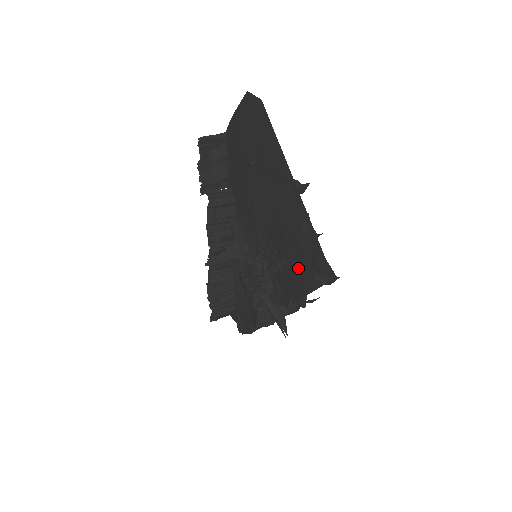
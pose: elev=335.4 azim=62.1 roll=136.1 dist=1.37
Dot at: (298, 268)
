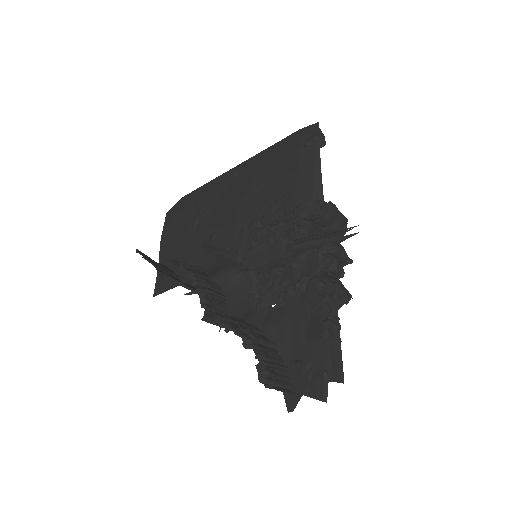
Dot at: (293, 166)
